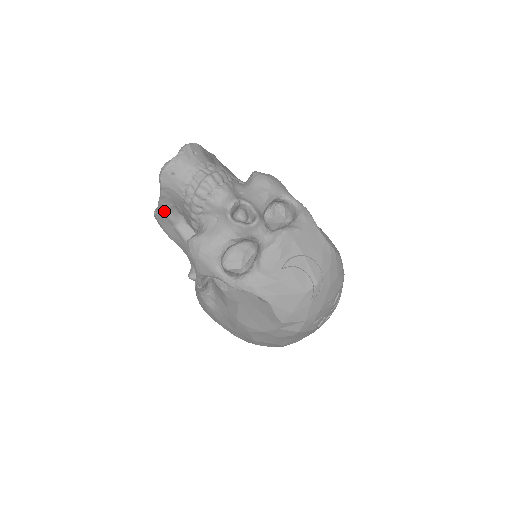
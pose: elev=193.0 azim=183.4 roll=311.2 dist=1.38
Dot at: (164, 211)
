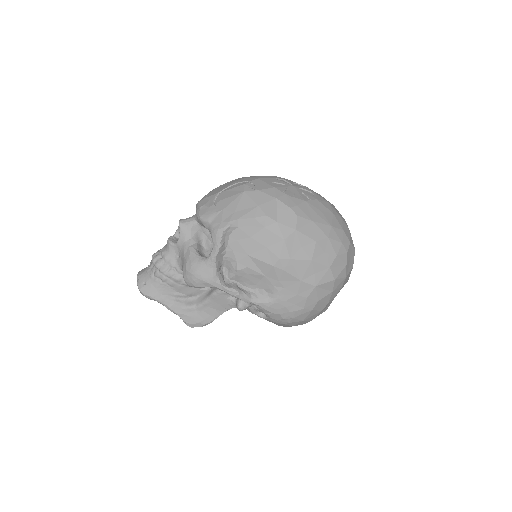
Dot at: (179, 310)
